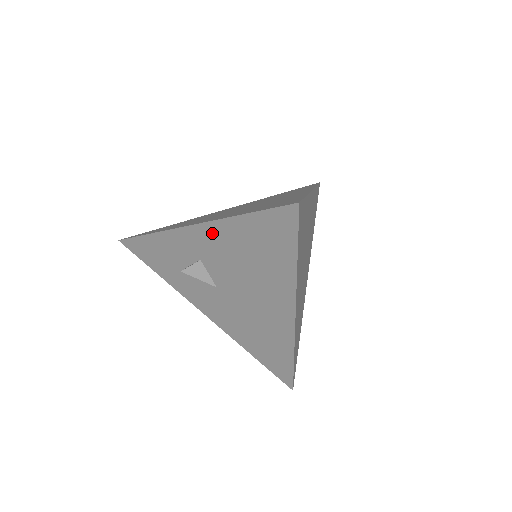
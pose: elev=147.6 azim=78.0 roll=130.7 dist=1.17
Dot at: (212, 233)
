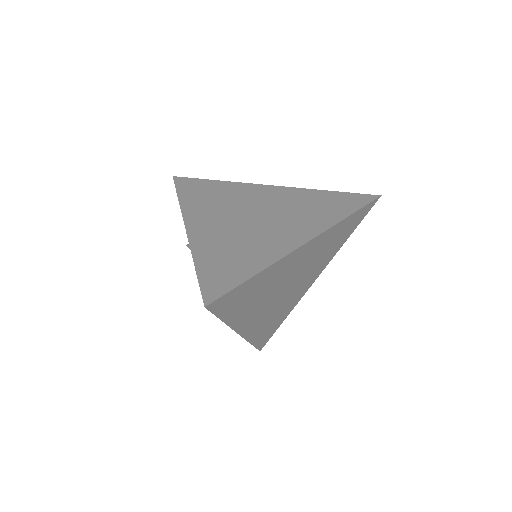
Dot at: occluded
